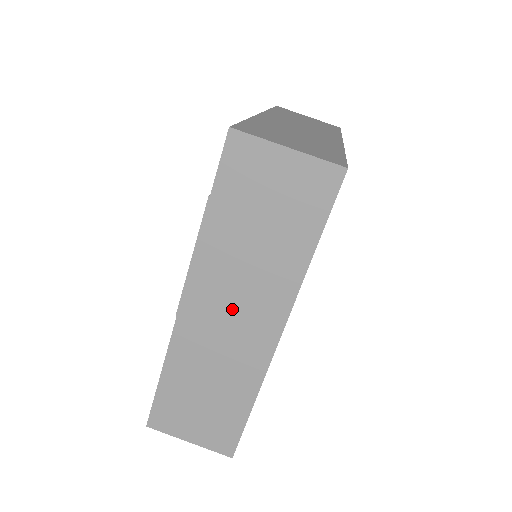
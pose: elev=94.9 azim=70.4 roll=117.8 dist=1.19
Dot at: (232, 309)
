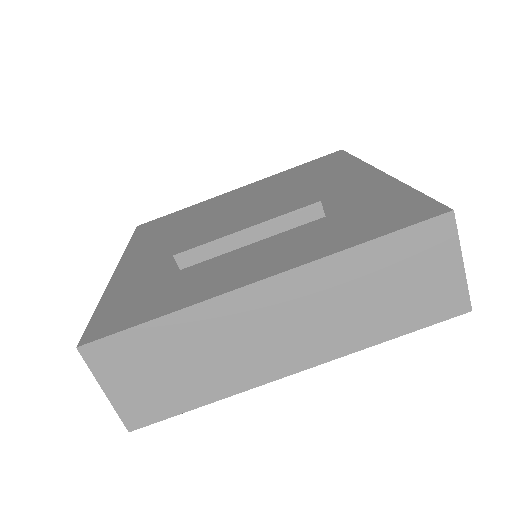
Dot at: (290, 323)
